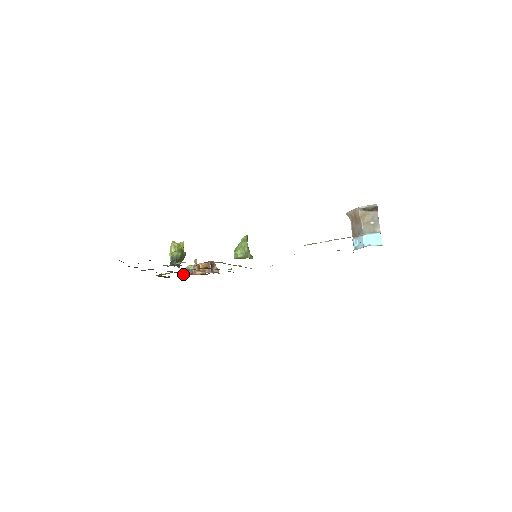
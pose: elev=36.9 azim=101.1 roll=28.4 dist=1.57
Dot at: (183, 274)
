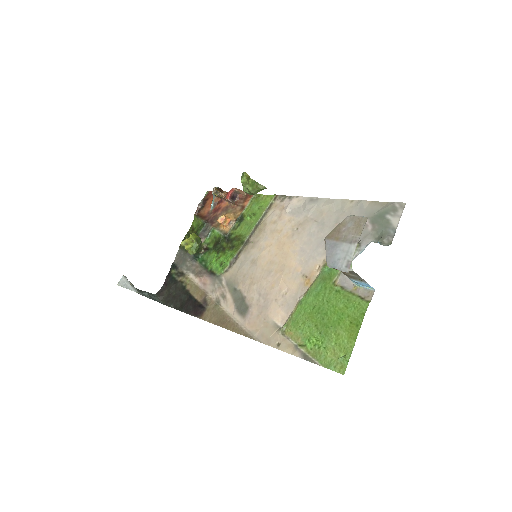
Dot at: (214, 205)
